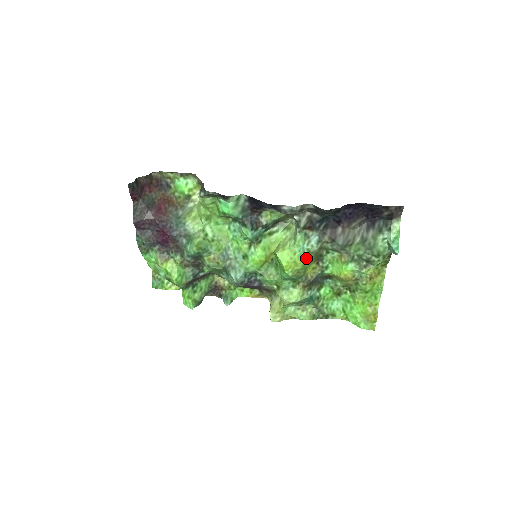
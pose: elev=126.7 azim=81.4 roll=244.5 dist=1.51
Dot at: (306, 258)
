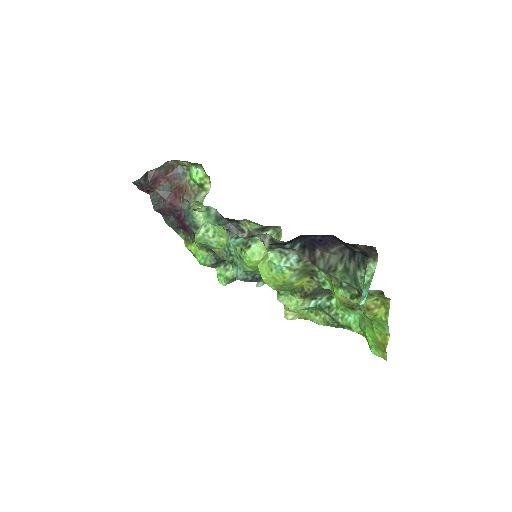
Dot at: (287, 275)
